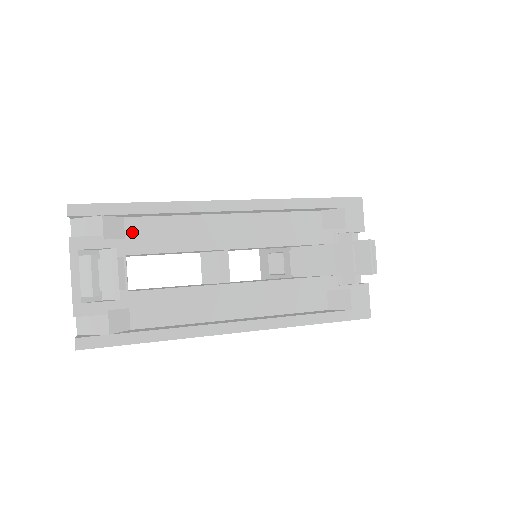
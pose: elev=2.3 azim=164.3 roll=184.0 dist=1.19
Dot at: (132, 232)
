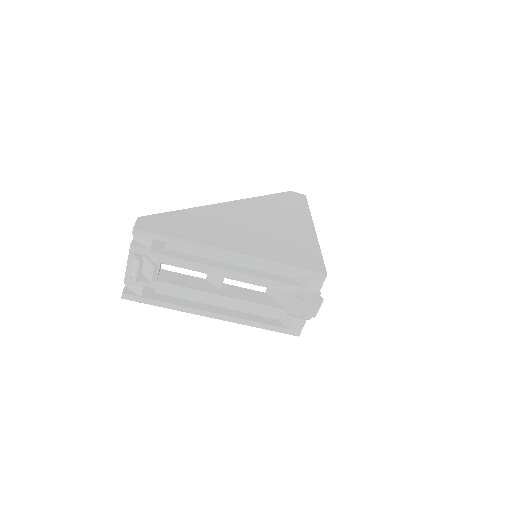
Dot at: (170, 245)
